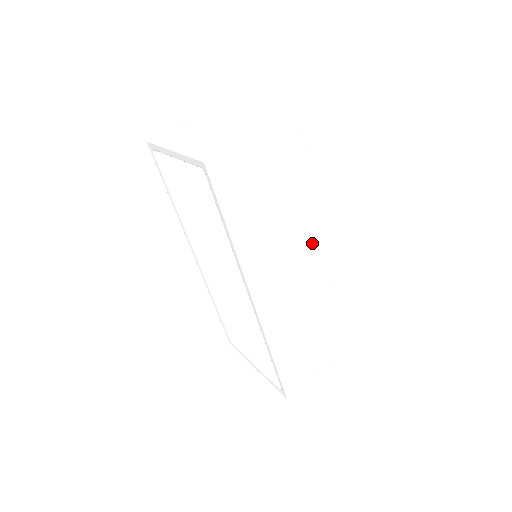
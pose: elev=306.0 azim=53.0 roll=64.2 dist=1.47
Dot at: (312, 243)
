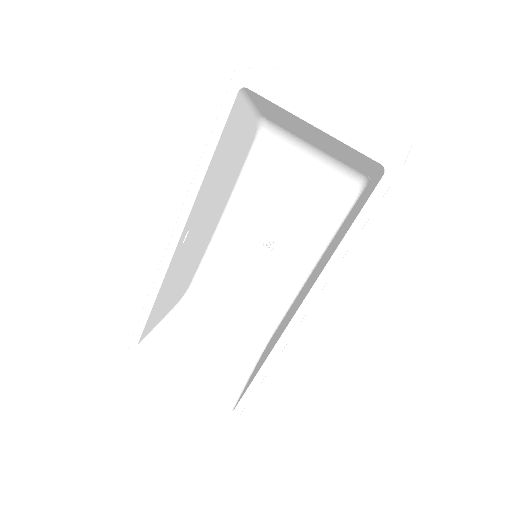
Dot at: occluded
